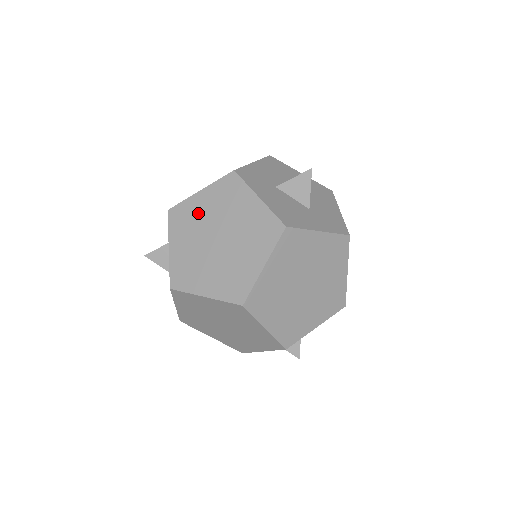
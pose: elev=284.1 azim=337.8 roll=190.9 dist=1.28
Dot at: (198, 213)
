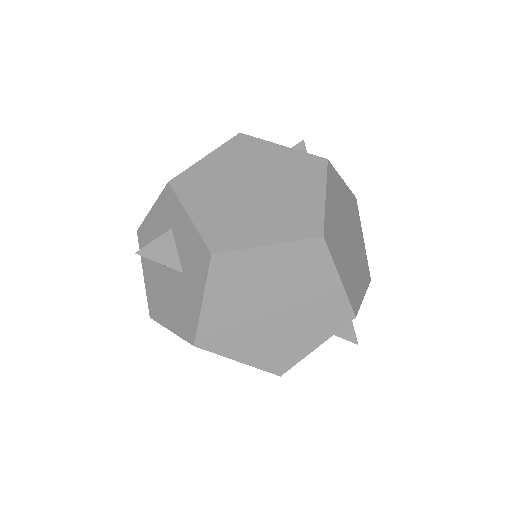
Dot at: (214, 174)
